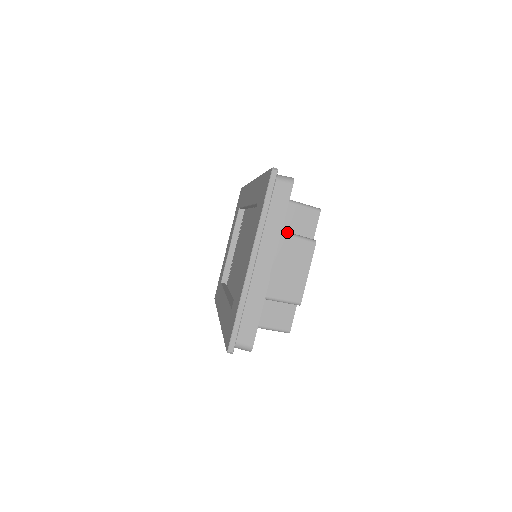
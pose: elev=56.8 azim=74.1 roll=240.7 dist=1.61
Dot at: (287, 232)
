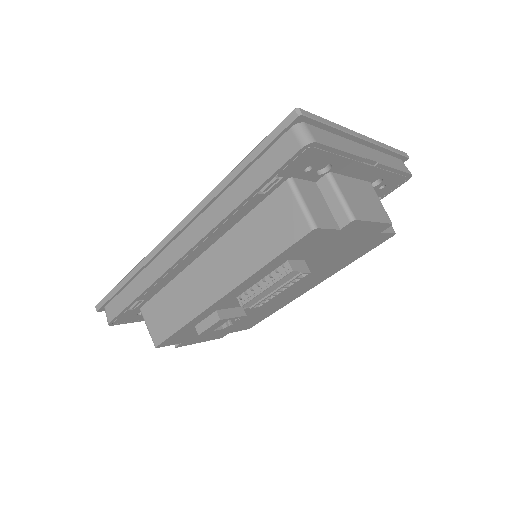
Dot at: occluded
